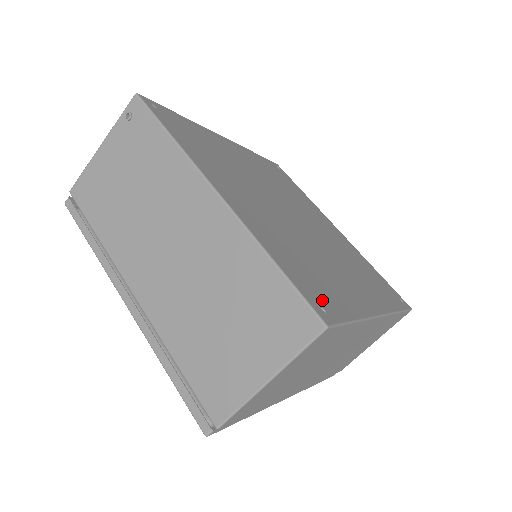
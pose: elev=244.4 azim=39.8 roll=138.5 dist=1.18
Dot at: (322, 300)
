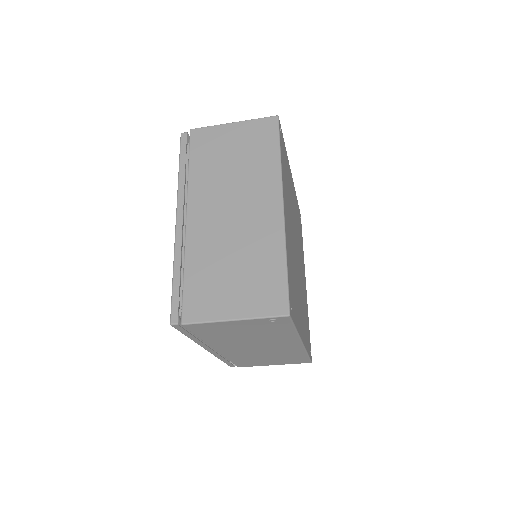
Dot at: occluded
